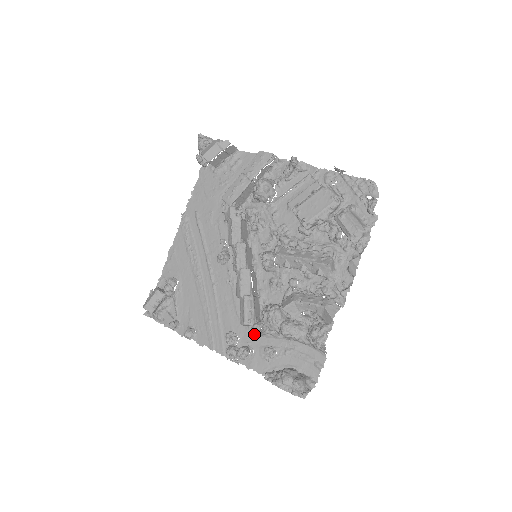
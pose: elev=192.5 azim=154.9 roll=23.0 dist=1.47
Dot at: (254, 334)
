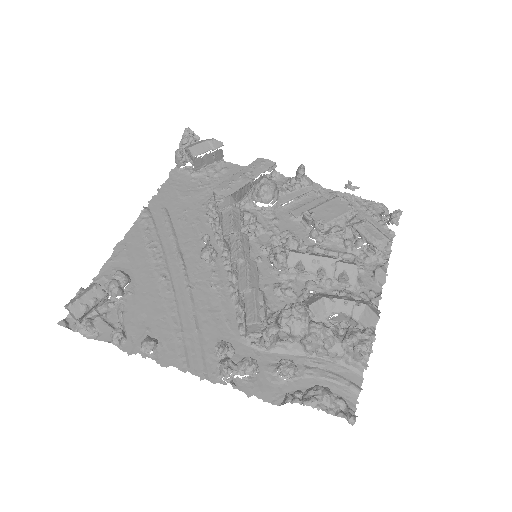
Dot at: (268, 338)
